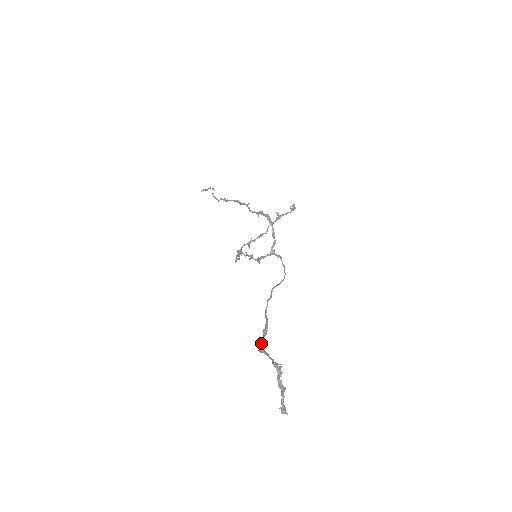
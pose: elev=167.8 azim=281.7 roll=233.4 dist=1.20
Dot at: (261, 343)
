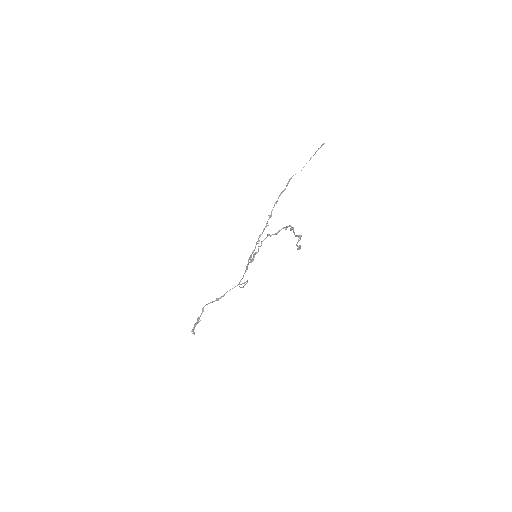
Dot at: occluded
